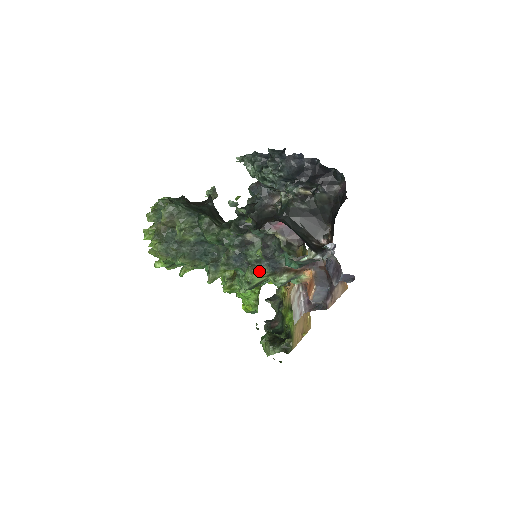
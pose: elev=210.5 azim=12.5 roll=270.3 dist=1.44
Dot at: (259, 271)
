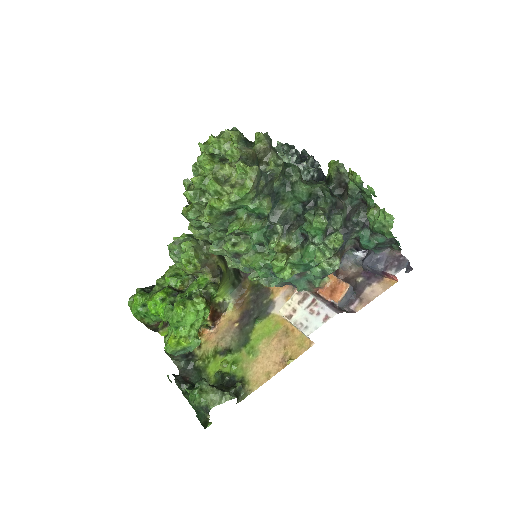
Dot at: occluded
